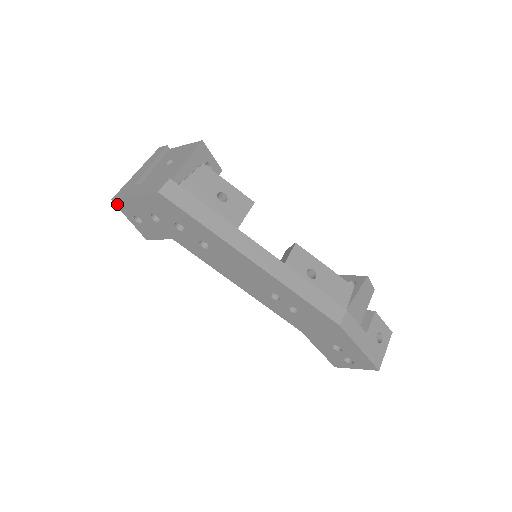
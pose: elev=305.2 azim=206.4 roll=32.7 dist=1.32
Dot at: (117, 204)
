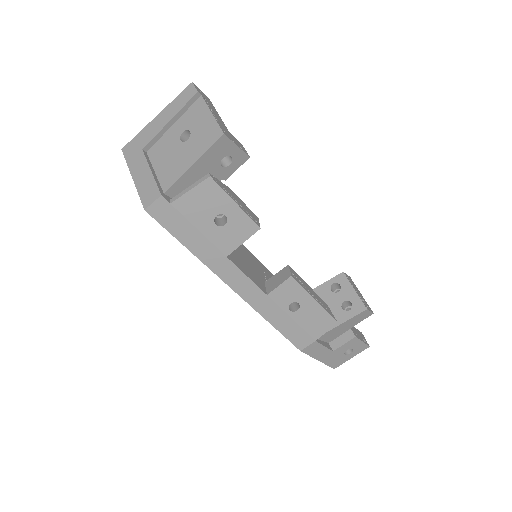
Dot at: occluded
